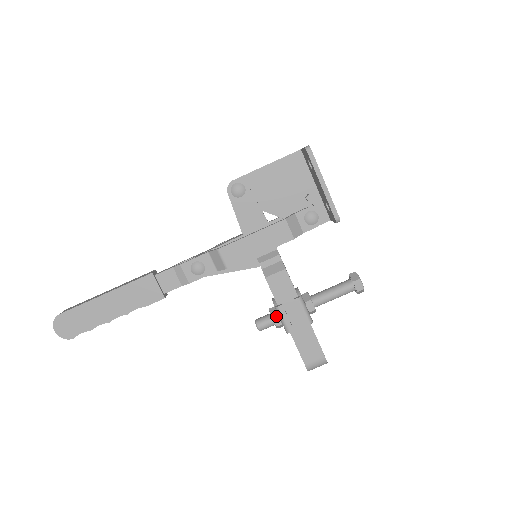
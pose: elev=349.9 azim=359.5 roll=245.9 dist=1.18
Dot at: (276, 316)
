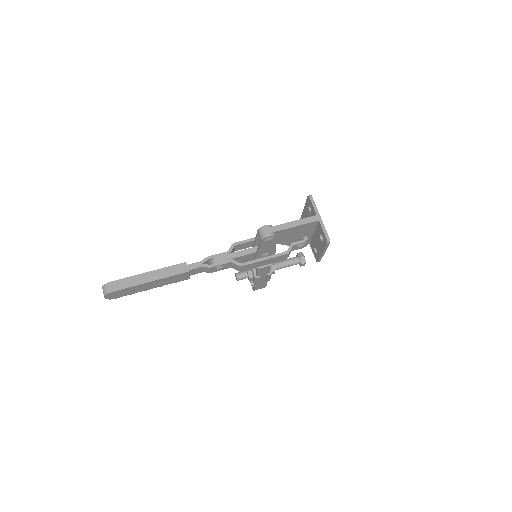
Dot at: (252, 278)
